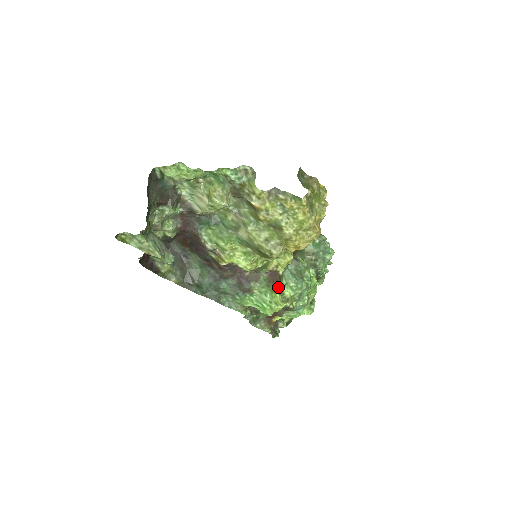
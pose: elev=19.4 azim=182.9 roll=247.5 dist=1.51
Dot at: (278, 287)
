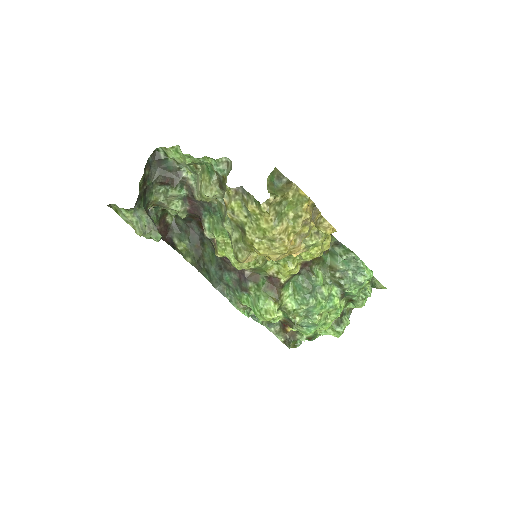
Dot at: (276, 295)
